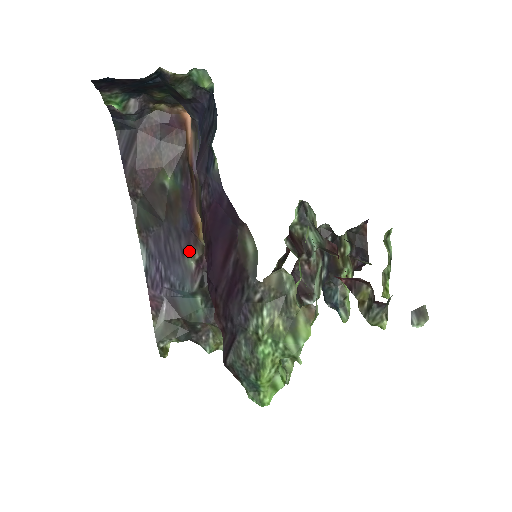
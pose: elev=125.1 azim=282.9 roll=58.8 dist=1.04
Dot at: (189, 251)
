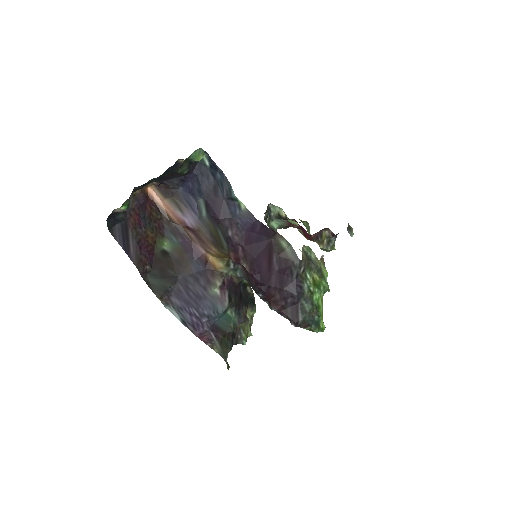
Dot at: (210, 284)
